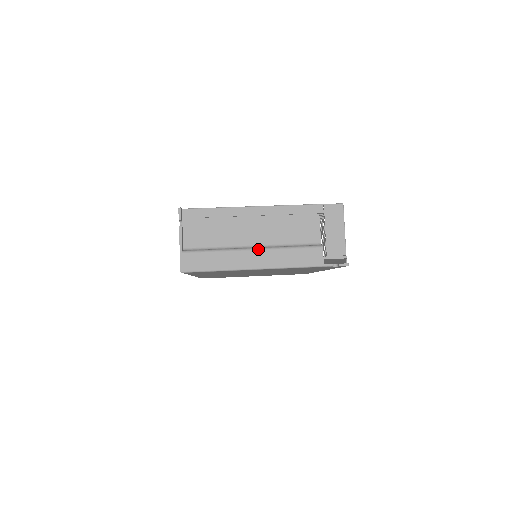
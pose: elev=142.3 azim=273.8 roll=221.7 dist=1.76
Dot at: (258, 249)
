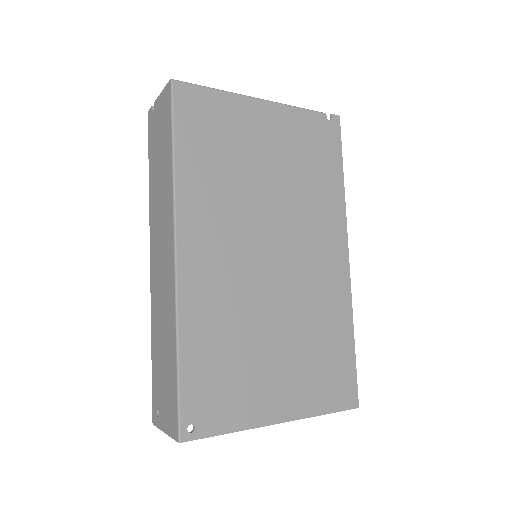
Dot at: occluded
